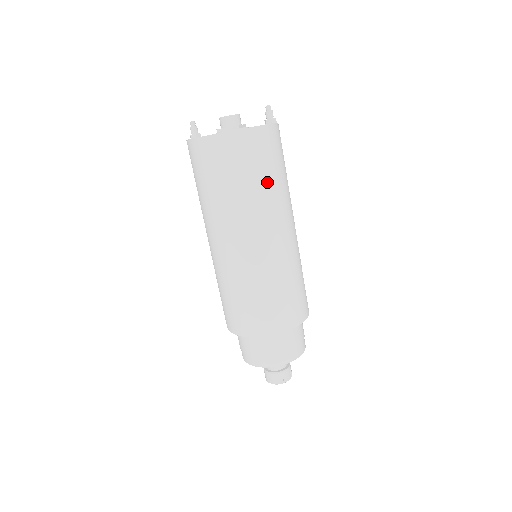
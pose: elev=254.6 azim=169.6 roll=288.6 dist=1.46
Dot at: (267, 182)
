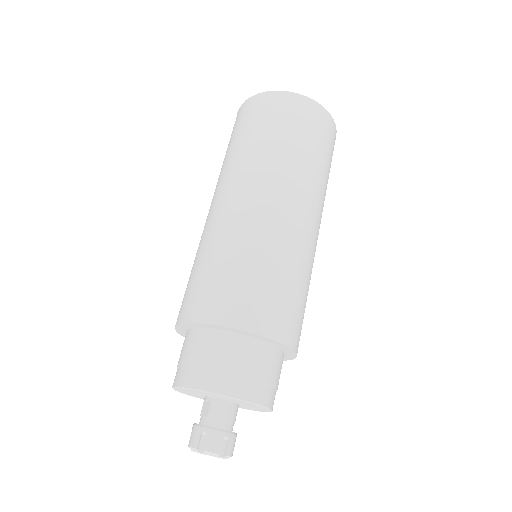
Dot at: (324, 169)
